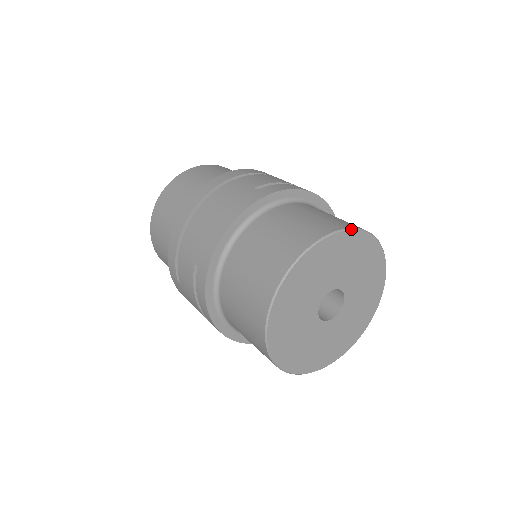
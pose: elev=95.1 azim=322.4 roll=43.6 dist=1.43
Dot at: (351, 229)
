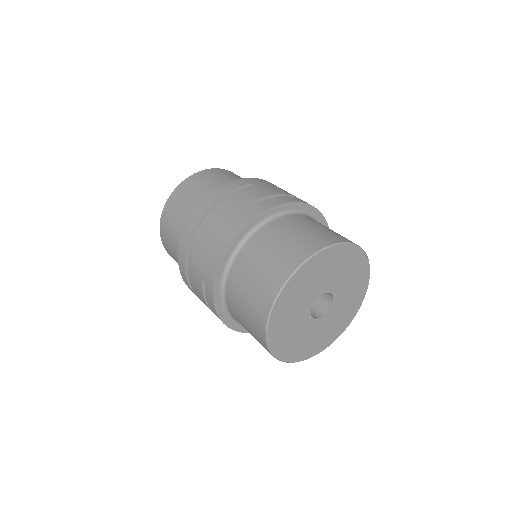
Dot at: (330, 246)
